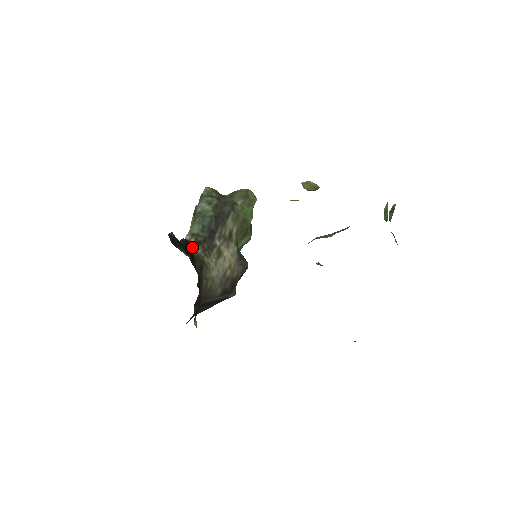
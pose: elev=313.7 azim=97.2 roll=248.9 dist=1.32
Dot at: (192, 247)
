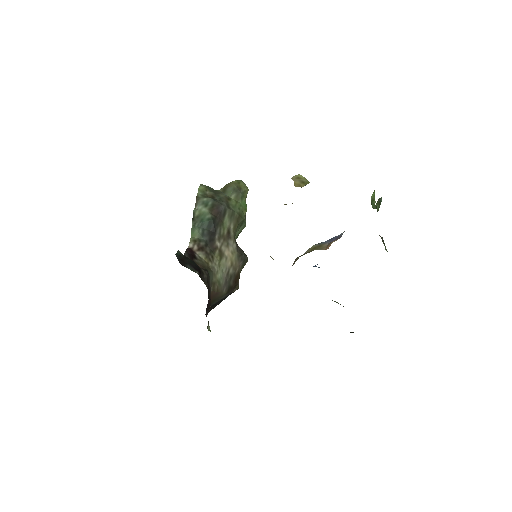
Dot at: (196, 255)
